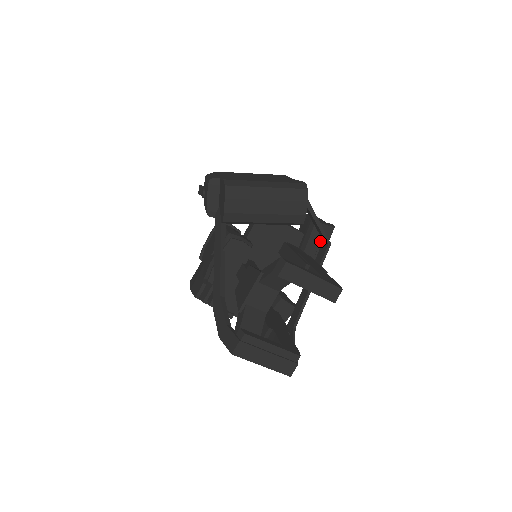
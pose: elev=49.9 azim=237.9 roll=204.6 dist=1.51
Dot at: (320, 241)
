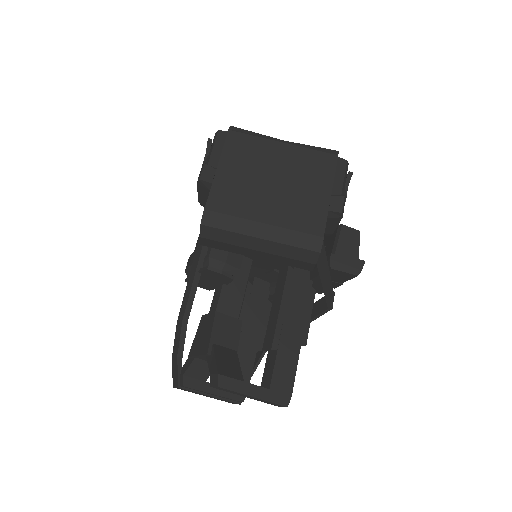
Dot at: (335, 278)
